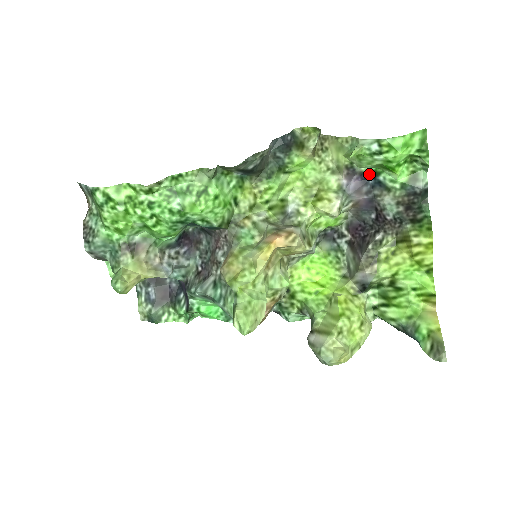
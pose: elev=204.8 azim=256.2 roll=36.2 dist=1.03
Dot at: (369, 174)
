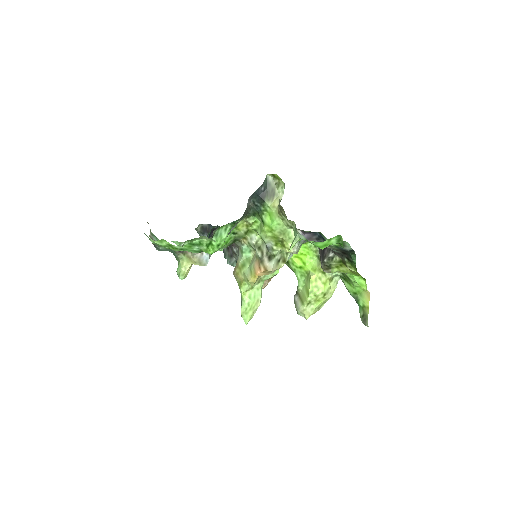
Dot at: (315, 232)
